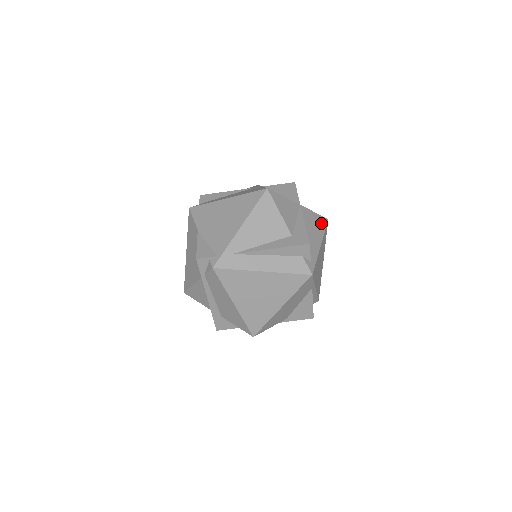
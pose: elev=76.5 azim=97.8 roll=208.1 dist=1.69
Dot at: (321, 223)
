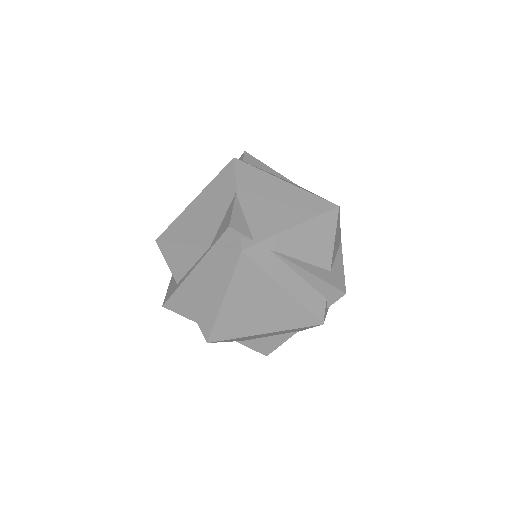
Dot at: occluded
